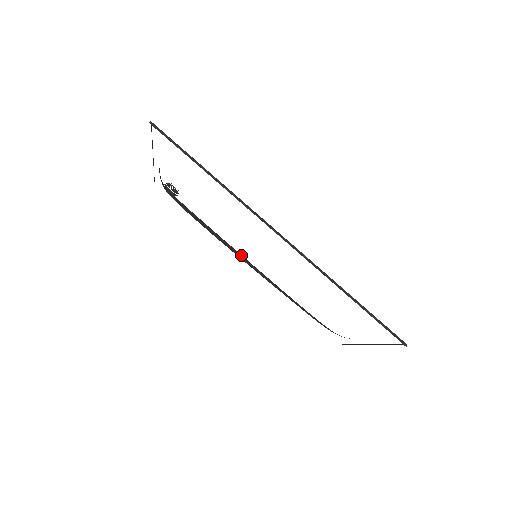
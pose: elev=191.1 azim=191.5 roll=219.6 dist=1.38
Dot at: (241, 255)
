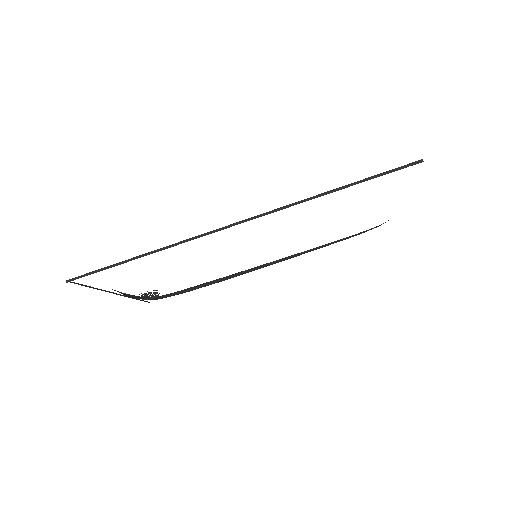
Dot at: (256, 267)
